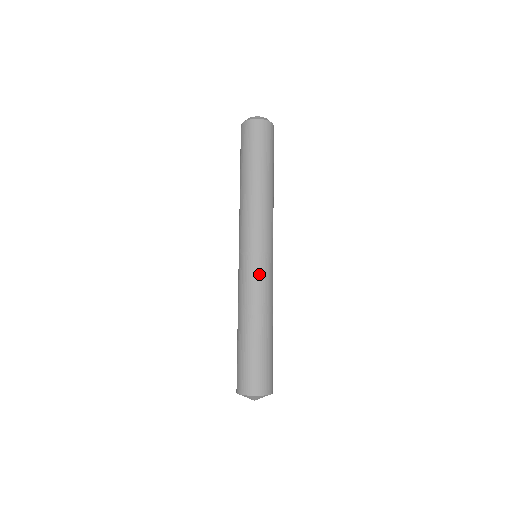
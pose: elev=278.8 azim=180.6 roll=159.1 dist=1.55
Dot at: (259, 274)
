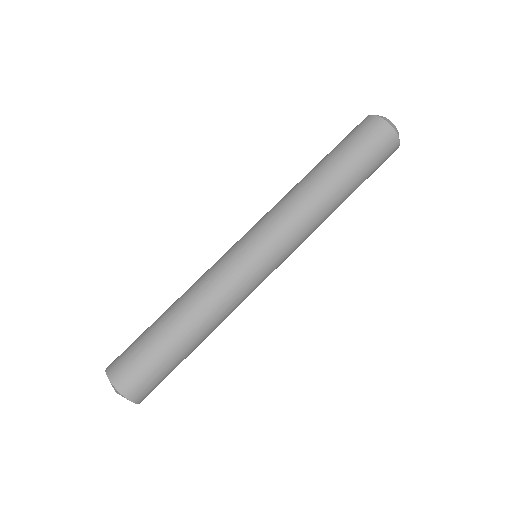
Dot at: (226, 263)
